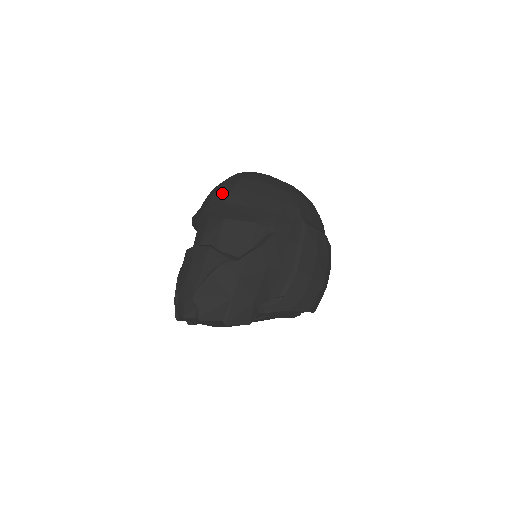
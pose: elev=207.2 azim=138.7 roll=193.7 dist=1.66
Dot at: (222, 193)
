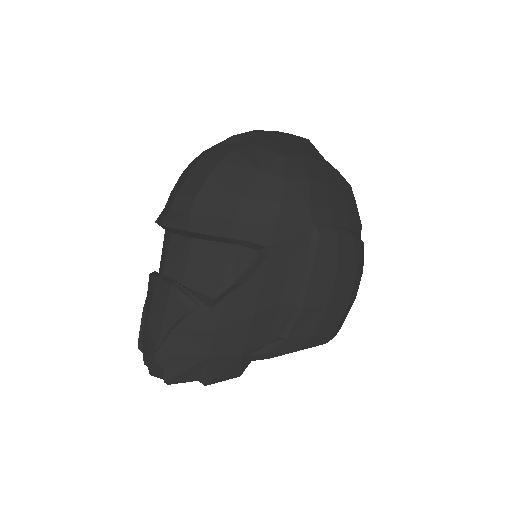
Dot at: (188, 193)
